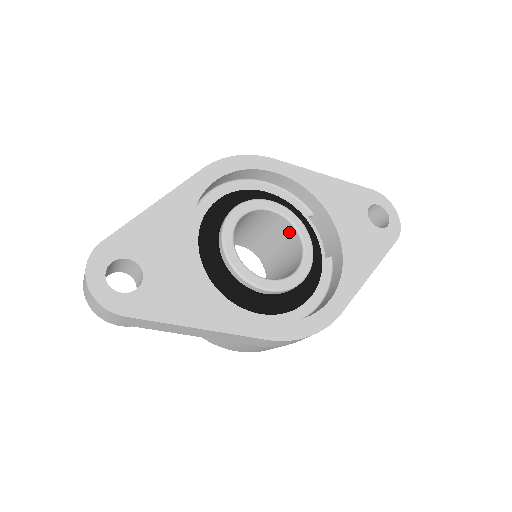
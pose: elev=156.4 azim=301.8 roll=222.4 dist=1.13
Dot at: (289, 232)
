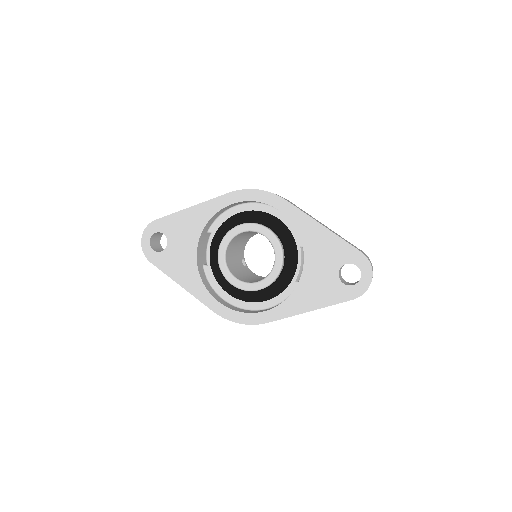
Dot at: occluded
